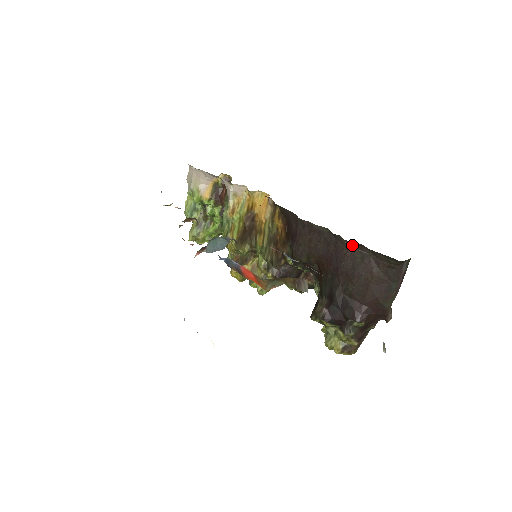
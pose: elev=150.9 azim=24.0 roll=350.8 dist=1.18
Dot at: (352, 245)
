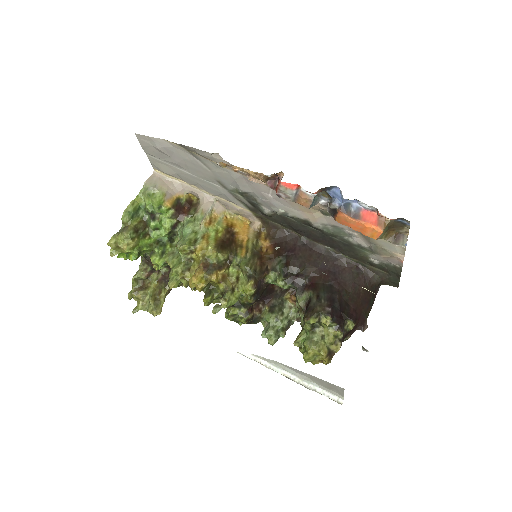
Dot at: (351, 263)
